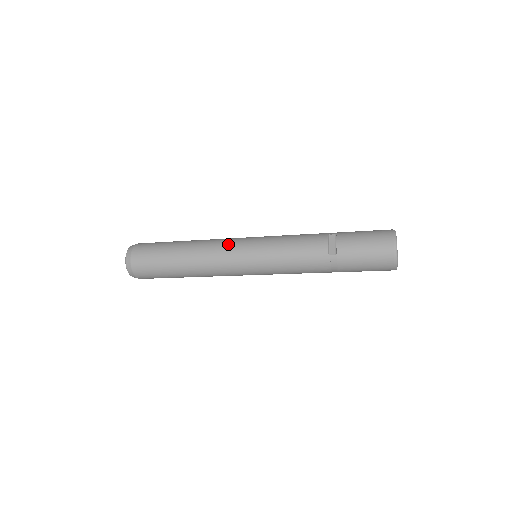
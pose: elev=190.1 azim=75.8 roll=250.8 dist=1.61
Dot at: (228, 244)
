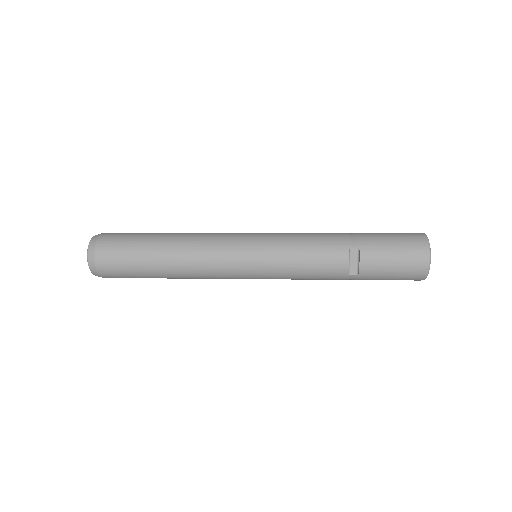
Dot at: (223, 257)
